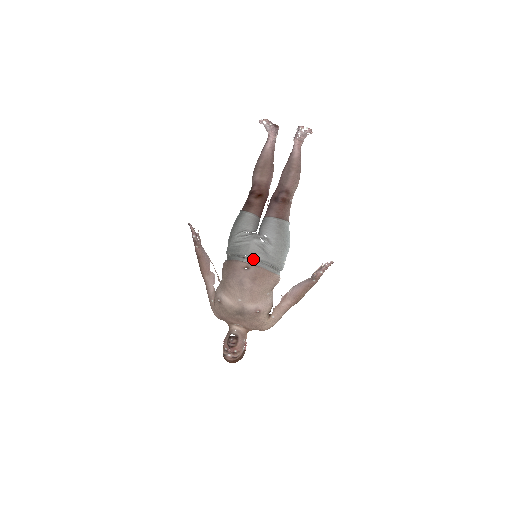
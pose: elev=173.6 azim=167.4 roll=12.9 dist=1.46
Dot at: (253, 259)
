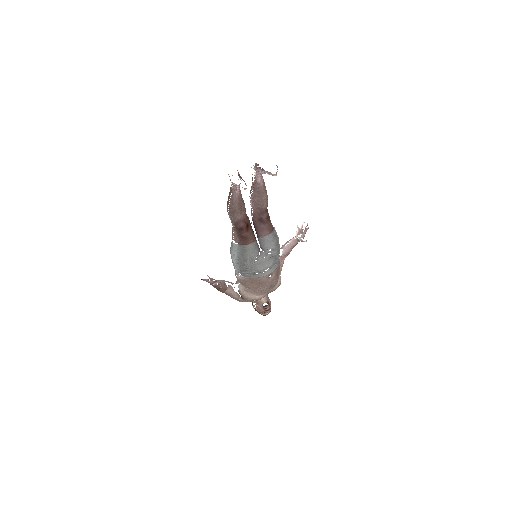
Dot at: (272, 269)
